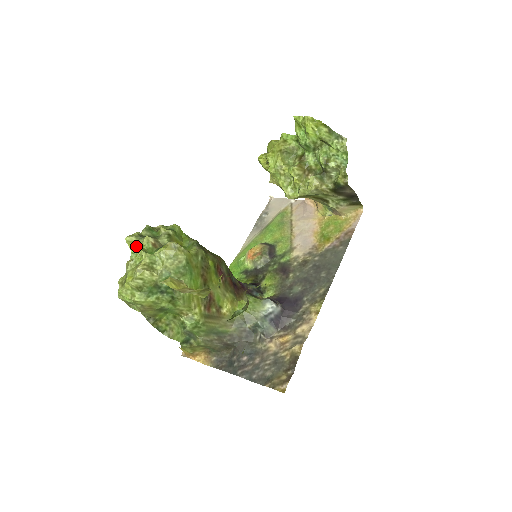
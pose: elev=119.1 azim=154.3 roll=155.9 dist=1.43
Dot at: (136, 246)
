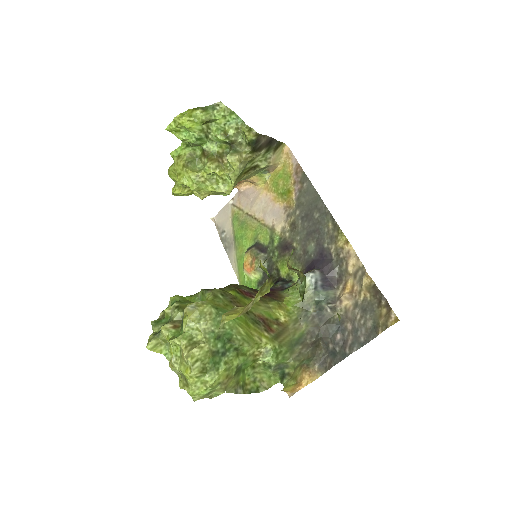
Dot at: (162, 346)
